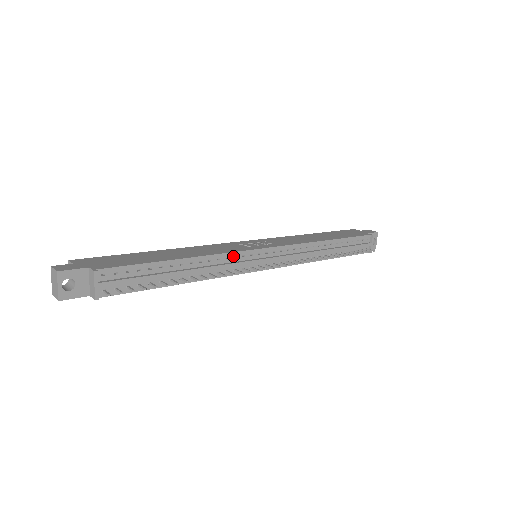
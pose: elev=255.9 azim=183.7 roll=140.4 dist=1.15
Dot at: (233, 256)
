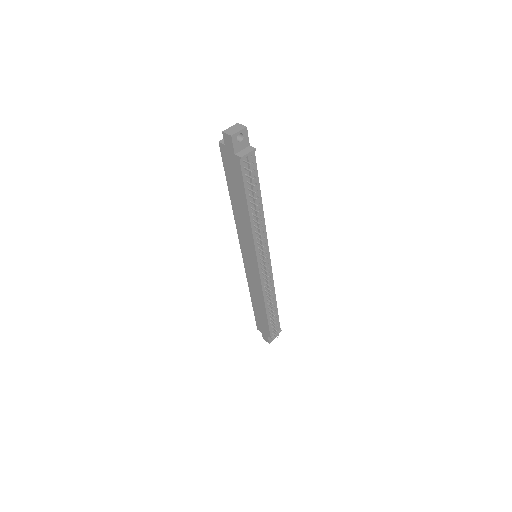
Dot at: (265, 236)
